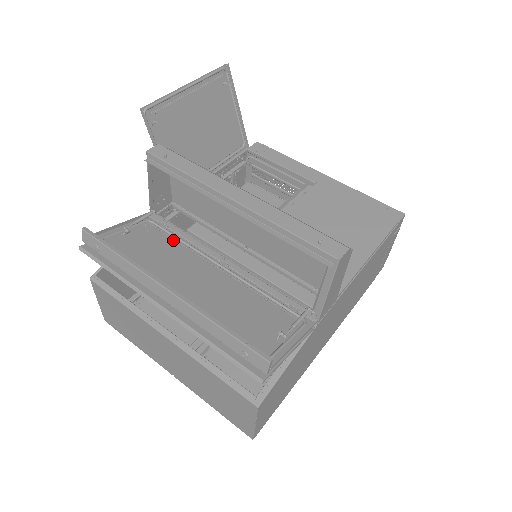
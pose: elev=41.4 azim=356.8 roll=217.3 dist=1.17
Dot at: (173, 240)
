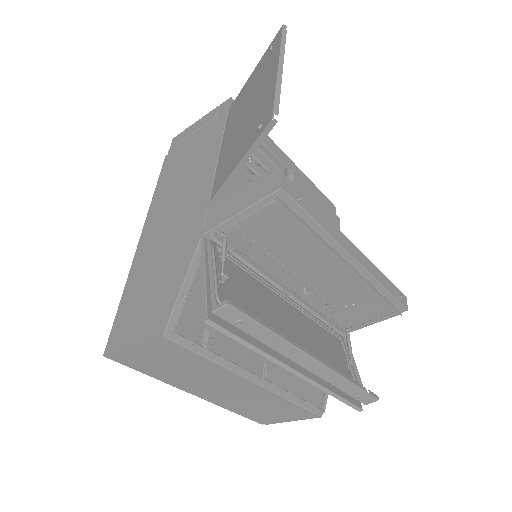
Dot at: (246, 273)
